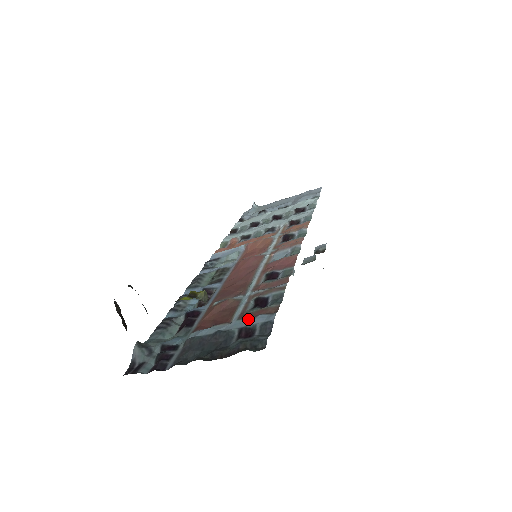
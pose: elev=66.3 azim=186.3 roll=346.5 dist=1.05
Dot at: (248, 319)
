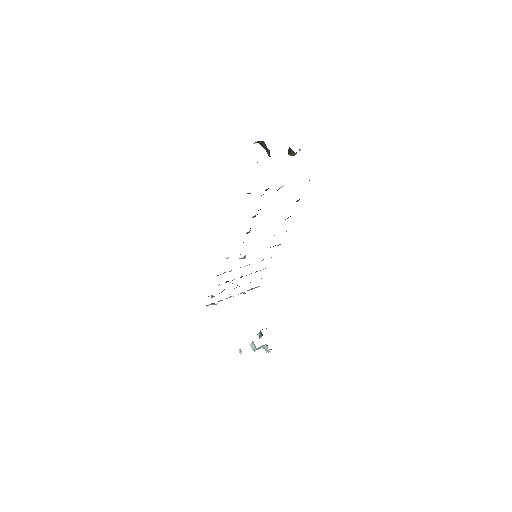
Dot at: occluded
